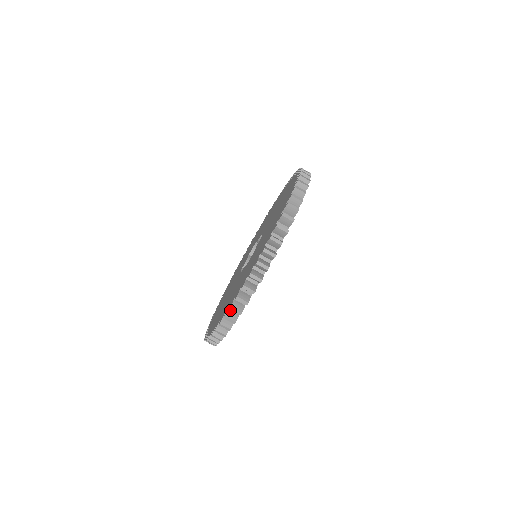
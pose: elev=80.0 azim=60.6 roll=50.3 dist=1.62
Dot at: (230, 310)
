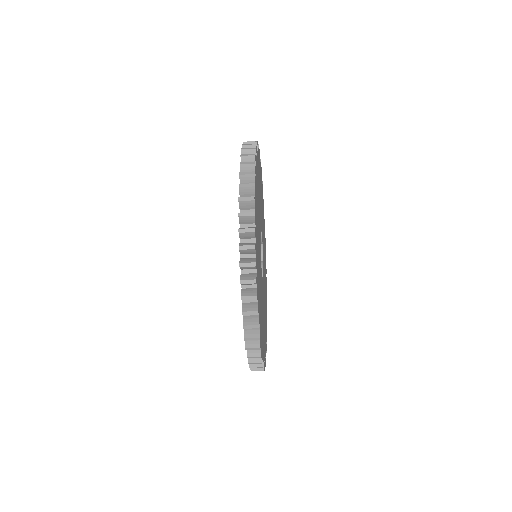
Dot at: (246, 317)
